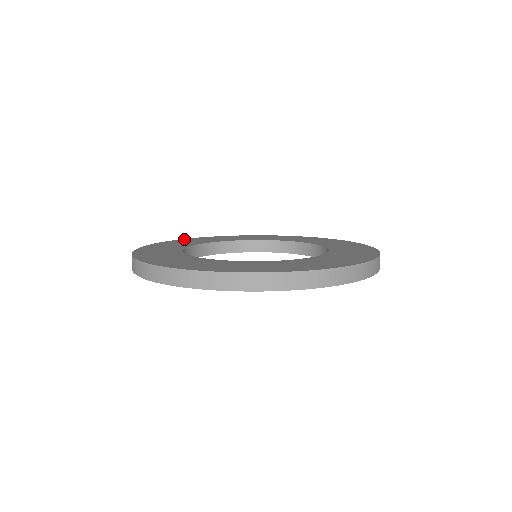
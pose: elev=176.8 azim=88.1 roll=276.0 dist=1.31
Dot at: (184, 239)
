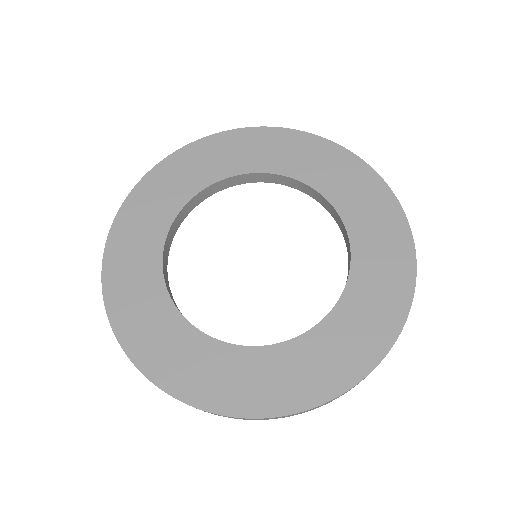
Dot at: (164, 163)
